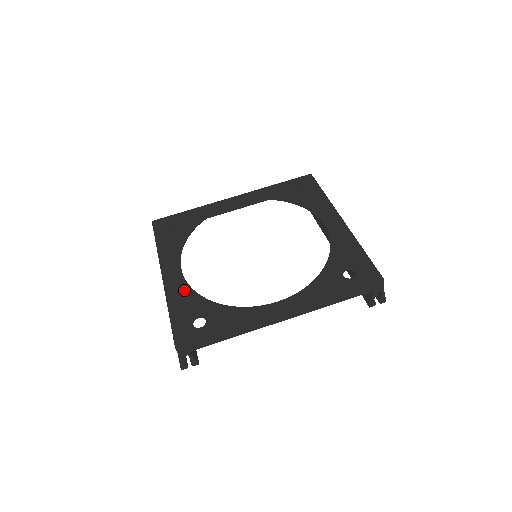
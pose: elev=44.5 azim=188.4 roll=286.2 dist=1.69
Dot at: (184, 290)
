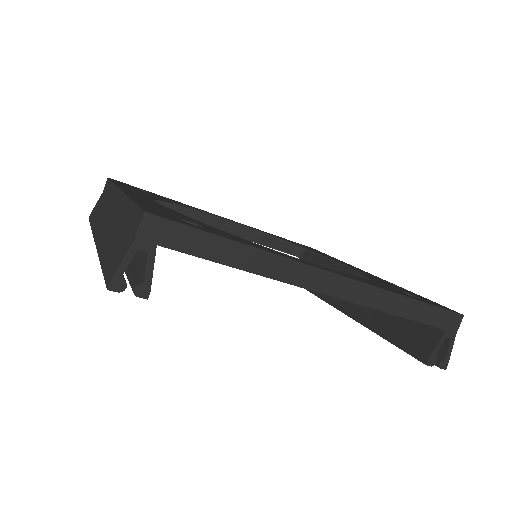
Dot at: (160, 205)
